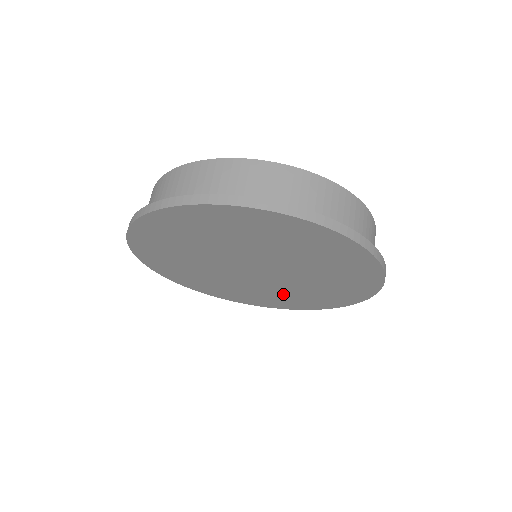
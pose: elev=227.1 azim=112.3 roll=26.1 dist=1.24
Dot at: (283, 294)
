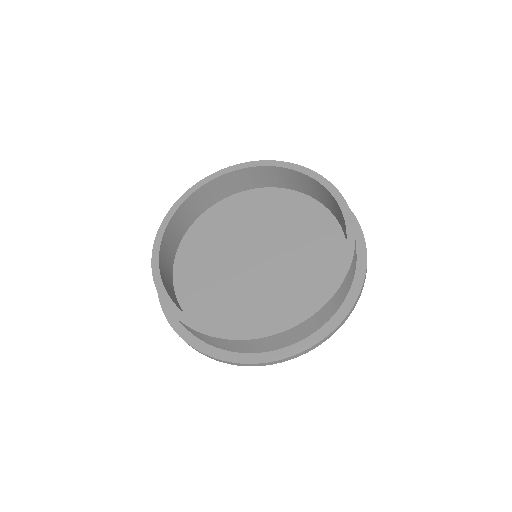
Dot at: occluded
